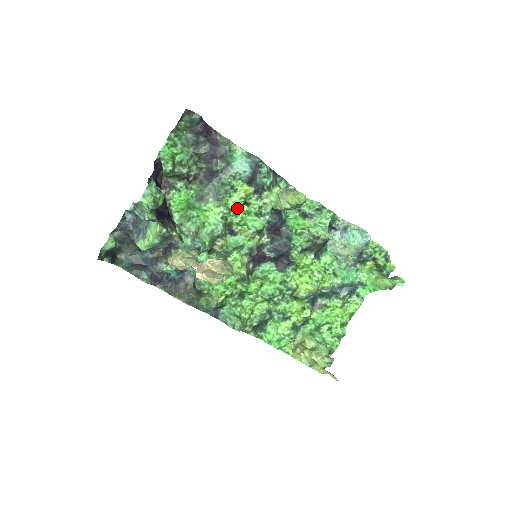
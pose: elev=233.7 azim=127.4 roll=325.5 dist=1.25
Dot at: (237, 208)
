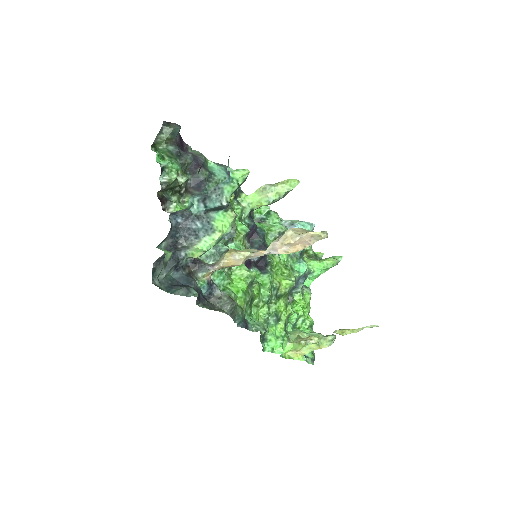
Dot at: occluded
